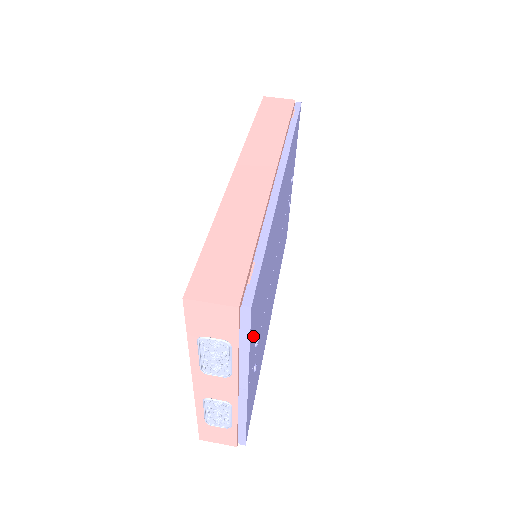
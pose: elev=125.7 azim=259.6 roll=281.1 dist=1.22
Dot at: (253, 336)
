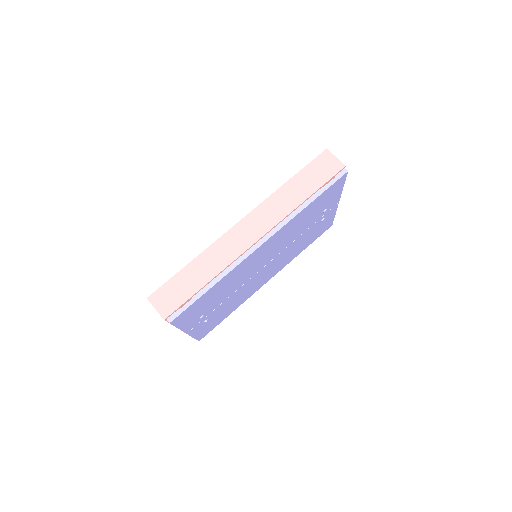
Dot at: (188, 321)
